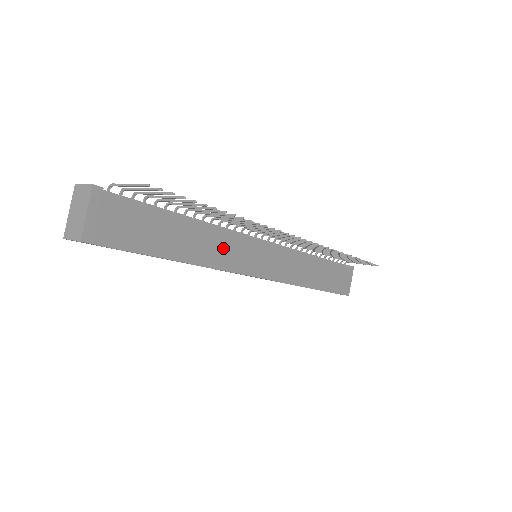
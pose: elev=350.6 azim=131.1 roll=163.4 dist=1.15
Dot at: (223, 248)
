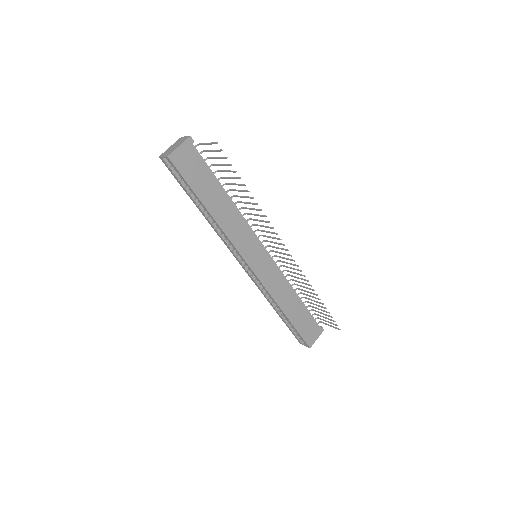
Dot at: (238, 228)
